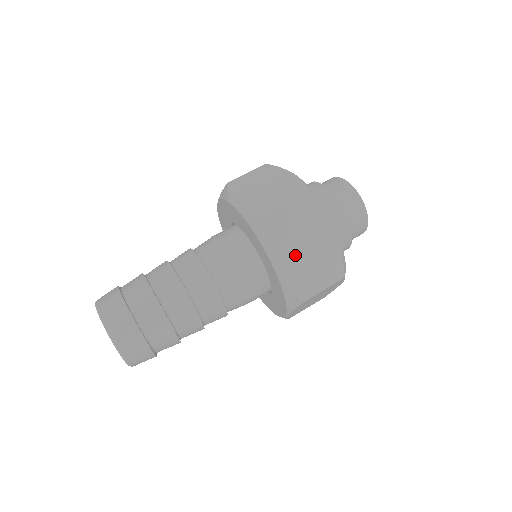
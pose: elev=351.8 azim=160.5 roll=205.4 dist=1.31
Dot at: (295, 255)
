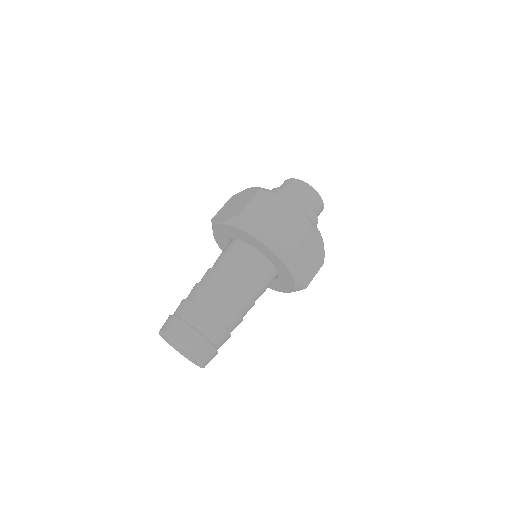
Dot at: (303, 264)
